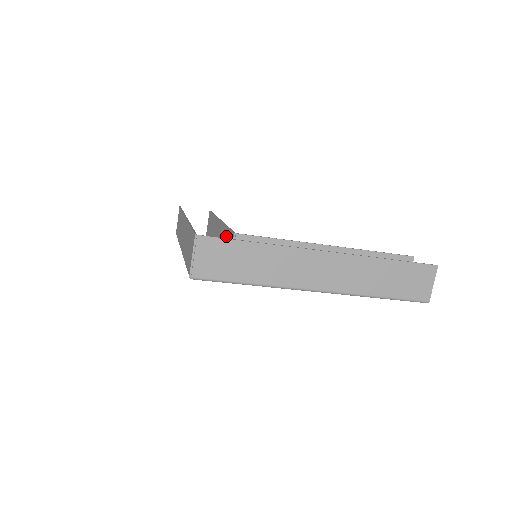
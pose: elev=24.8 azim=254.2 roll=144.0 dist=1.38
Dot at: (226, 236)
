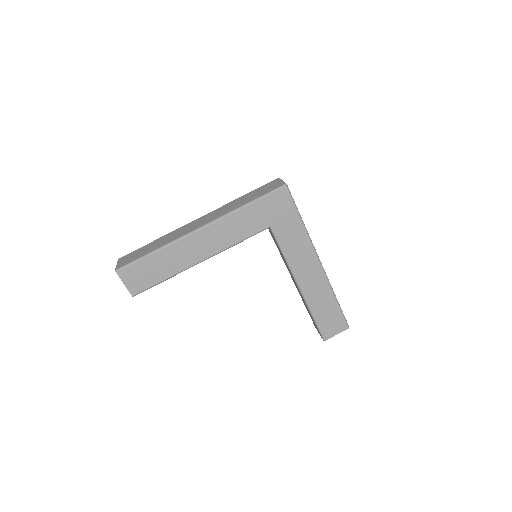
Dot at: occluded
